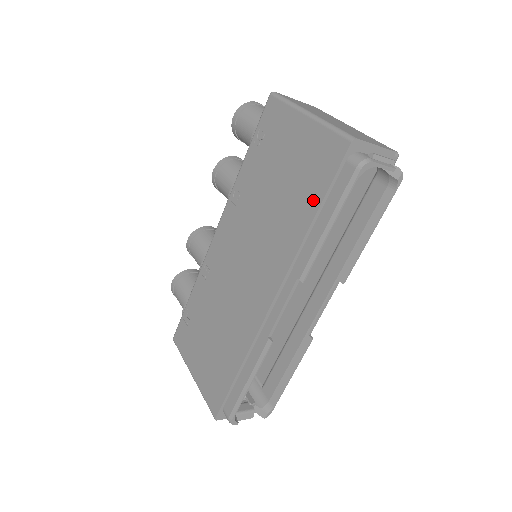
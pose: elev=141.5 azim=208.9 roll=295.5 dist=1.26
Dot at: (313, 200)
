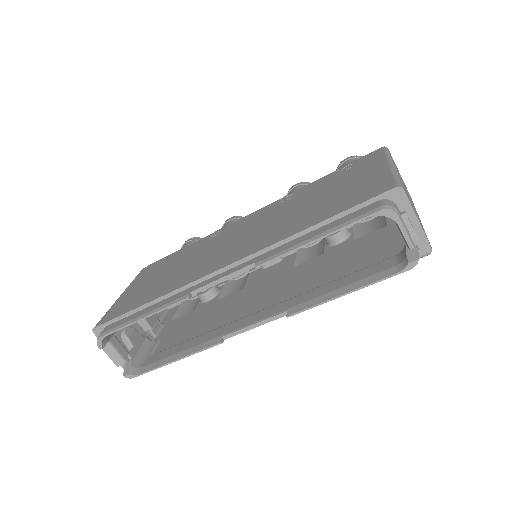
Dot at: (327, 214)
